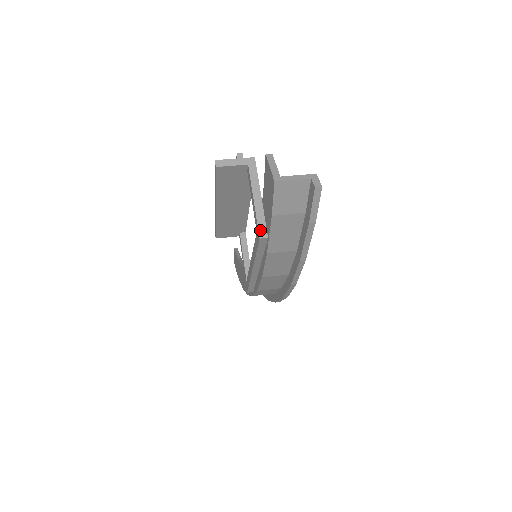
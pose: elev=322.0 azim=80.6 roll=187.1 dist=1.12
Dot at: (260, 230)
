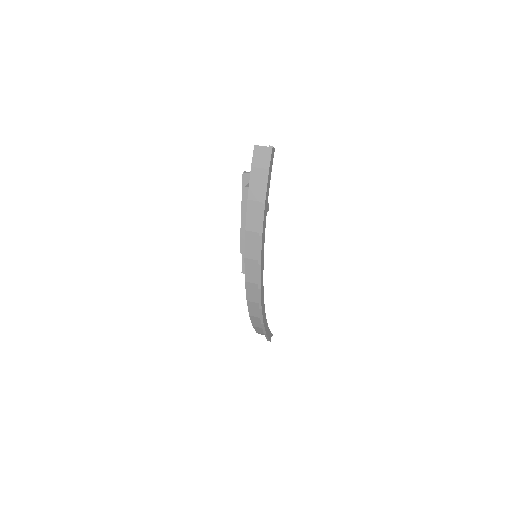
Dot at: (247, 185)
